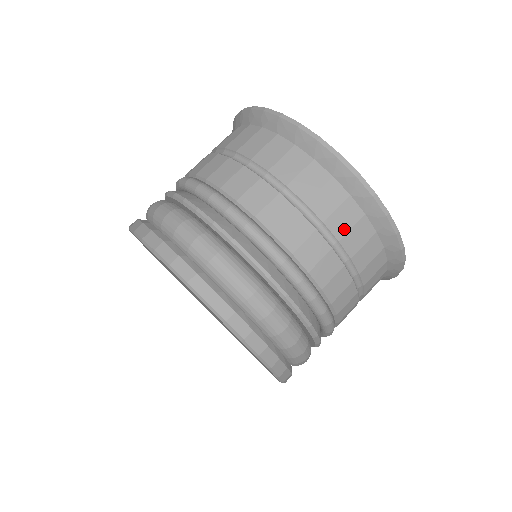
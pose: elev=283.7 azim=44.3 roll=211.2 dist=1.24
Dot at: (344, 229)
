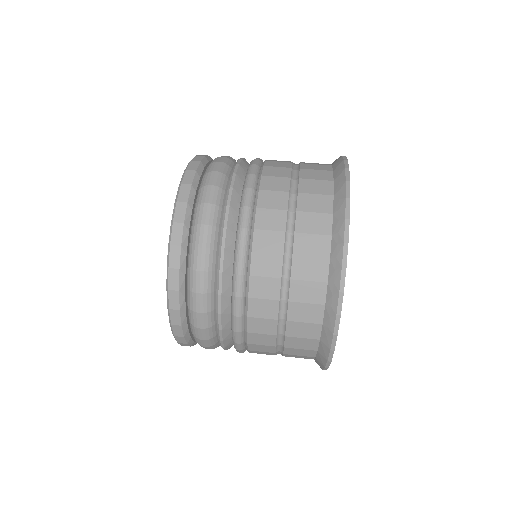
Dot at: (309, 191)
